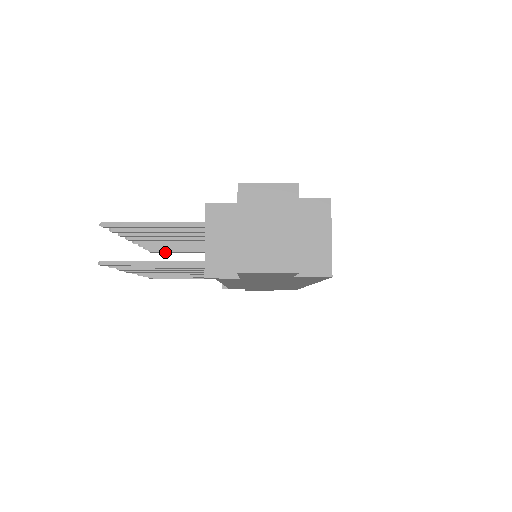
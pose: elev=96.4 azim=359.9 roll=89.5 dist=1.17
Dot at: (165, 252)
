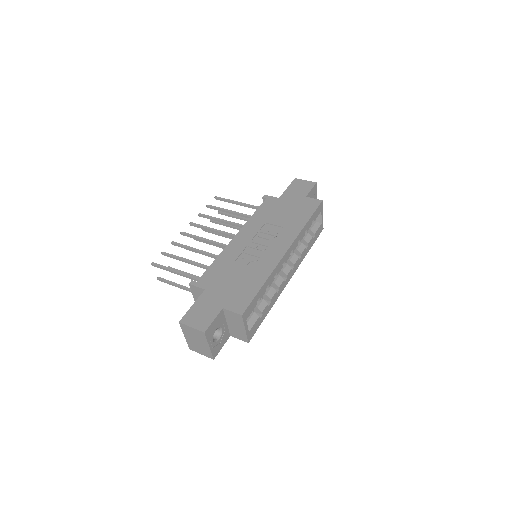
Dot at: (224, 200)
